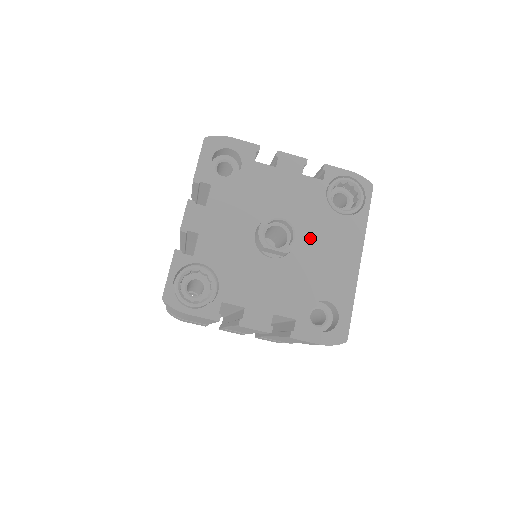
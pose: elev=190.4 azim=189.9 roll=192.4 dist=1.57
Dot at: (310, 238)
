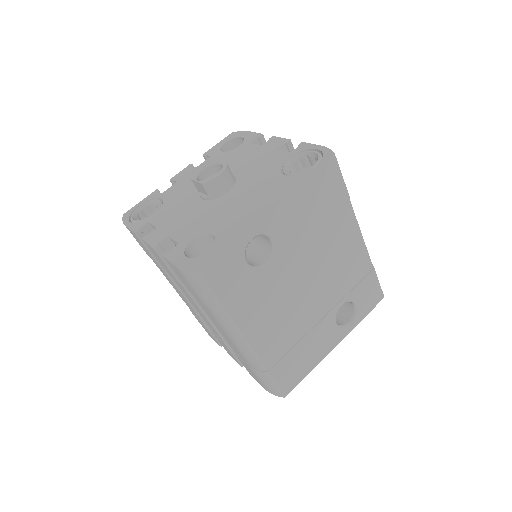
Dot at: (243, 189)
